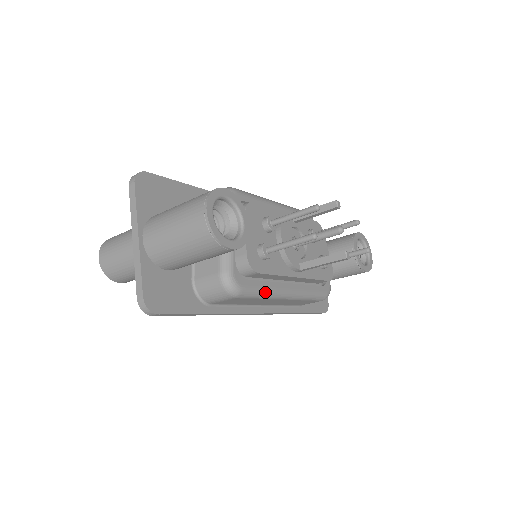
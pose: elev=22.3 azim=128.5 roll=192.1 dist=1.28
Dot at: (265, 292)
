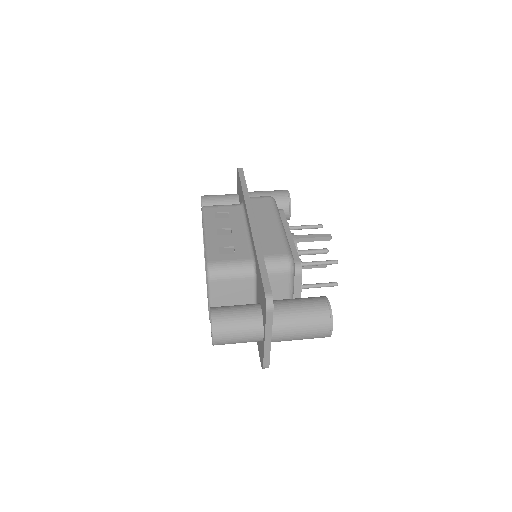
Dot at: occluded
